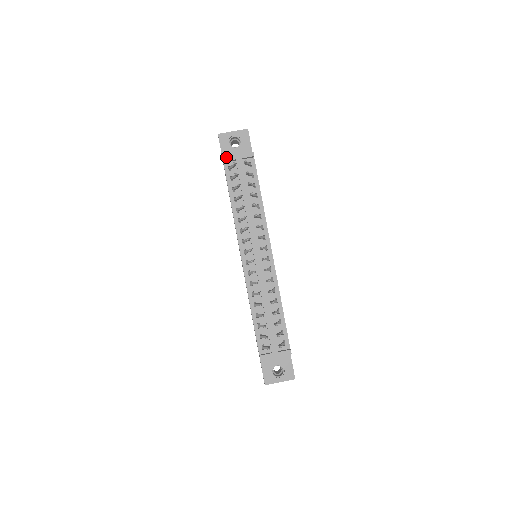
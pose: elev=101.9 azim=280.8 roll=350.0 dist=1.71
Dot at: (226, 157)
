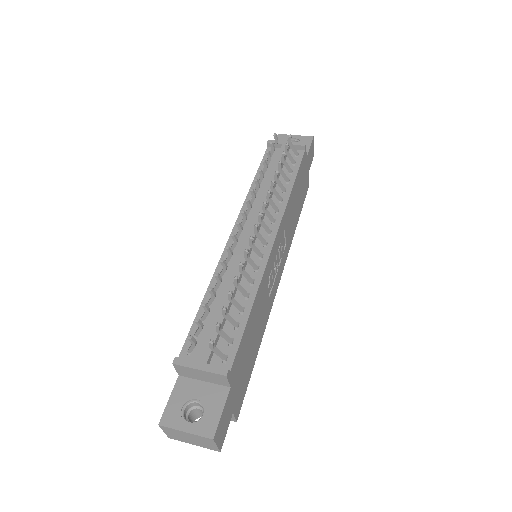
Dot at: (272, 140)
